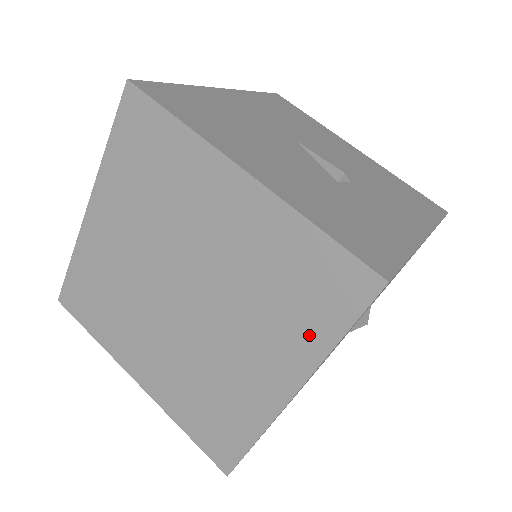
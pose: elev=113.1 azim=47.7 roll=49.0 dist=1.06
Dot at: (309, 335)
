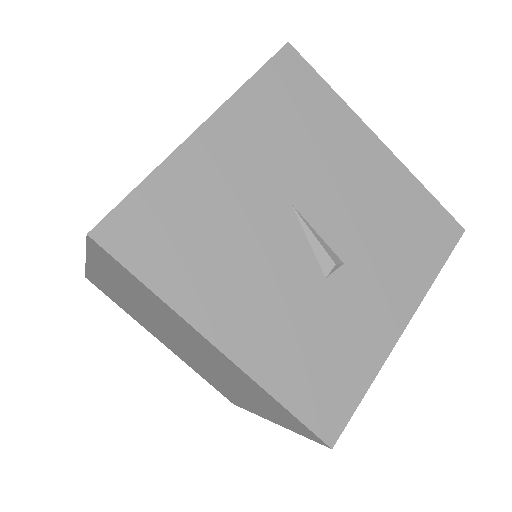
Dot at: (278, 419)
